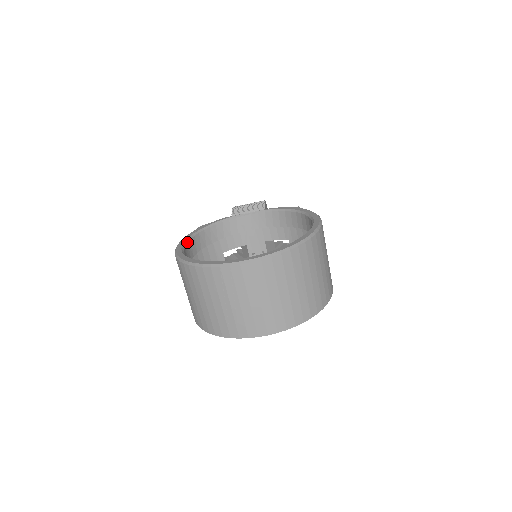
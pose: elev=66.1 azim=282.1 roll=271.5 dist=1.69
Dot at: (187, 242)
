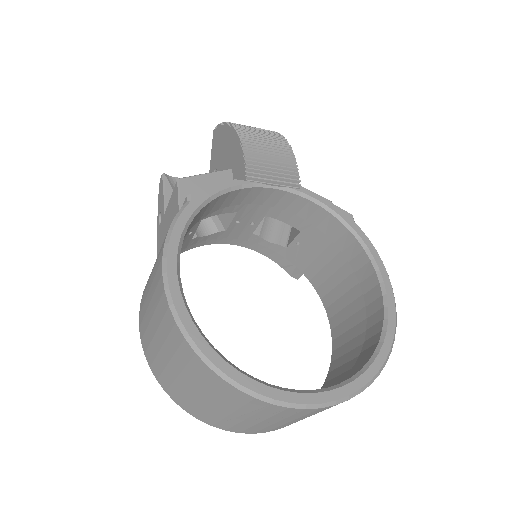
Dot at: (180, 251)
